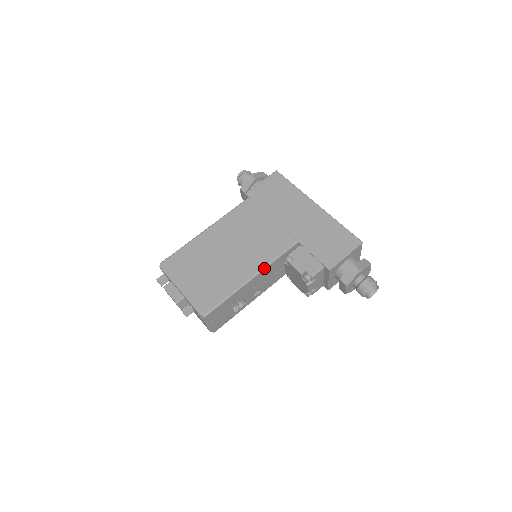
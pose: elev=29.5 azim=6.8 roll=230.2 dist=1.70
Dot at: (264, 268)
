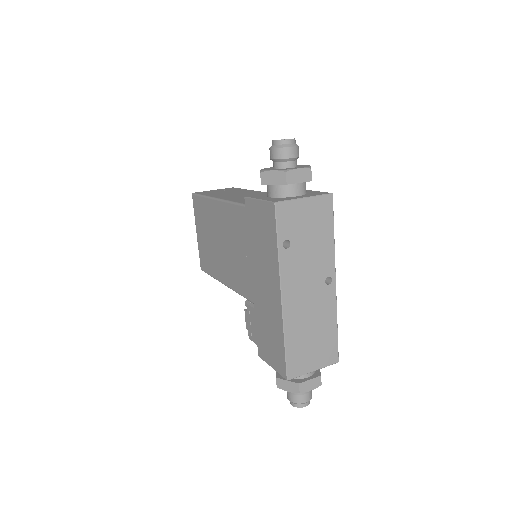
Dot at: occluded
